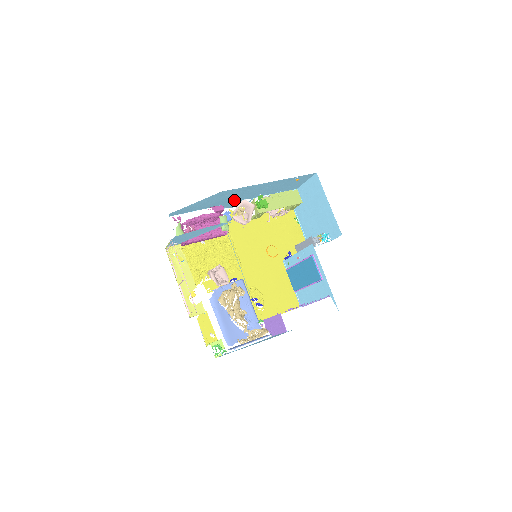
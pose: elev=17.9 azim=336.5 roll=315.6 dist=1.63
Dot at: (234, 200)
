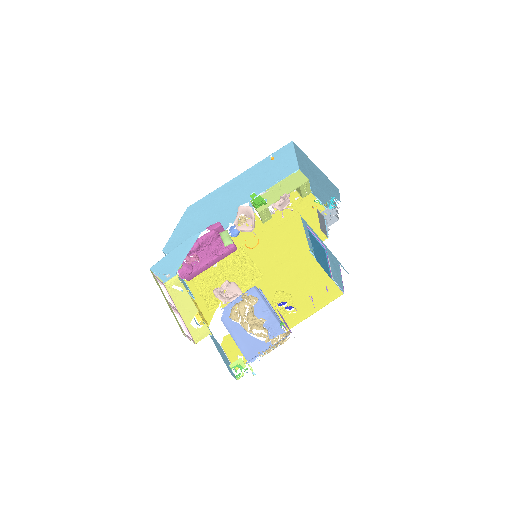
Dot at: (226, 211)
